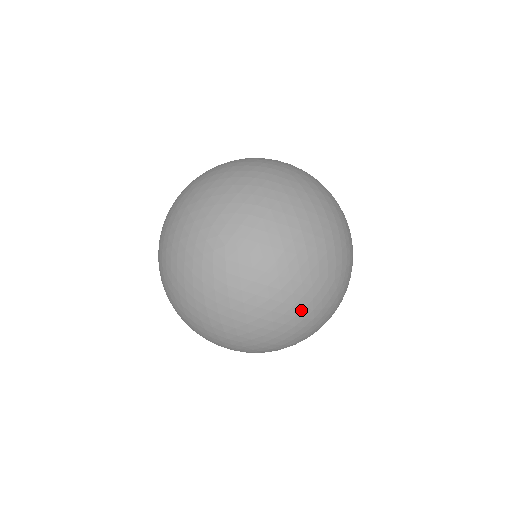
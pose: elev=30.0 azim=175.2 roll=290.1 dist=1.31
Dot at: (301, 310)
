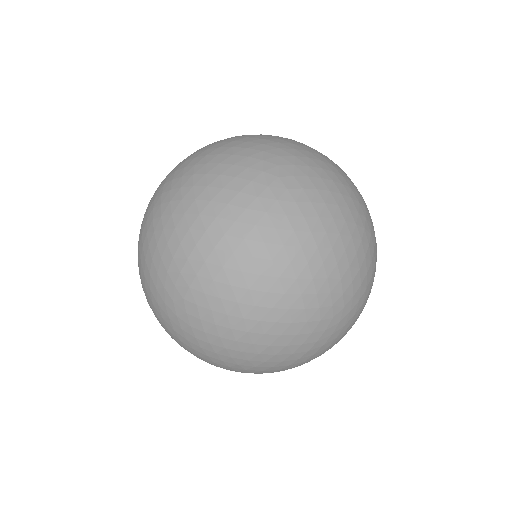
Dot at: (284, 307)
